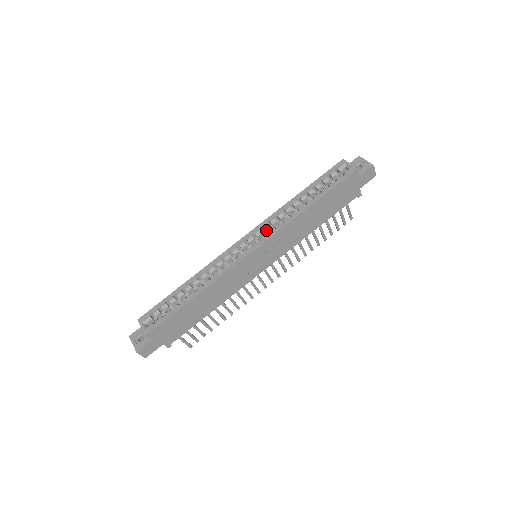
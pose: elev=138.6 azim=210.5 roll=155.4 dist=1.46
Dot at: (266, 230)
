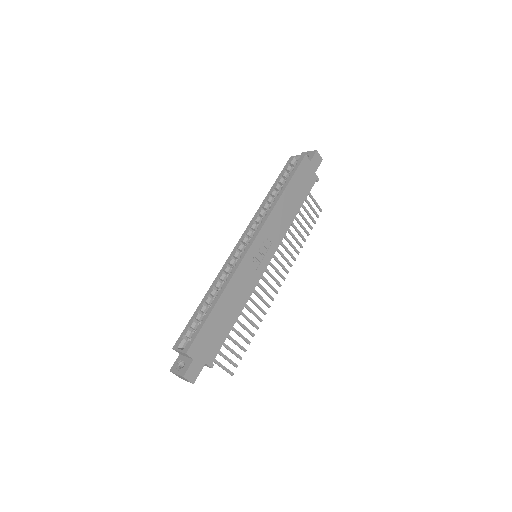
Dot at: (255, 228)
